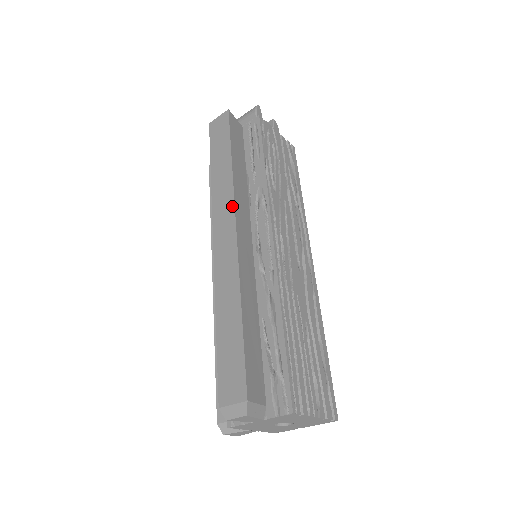
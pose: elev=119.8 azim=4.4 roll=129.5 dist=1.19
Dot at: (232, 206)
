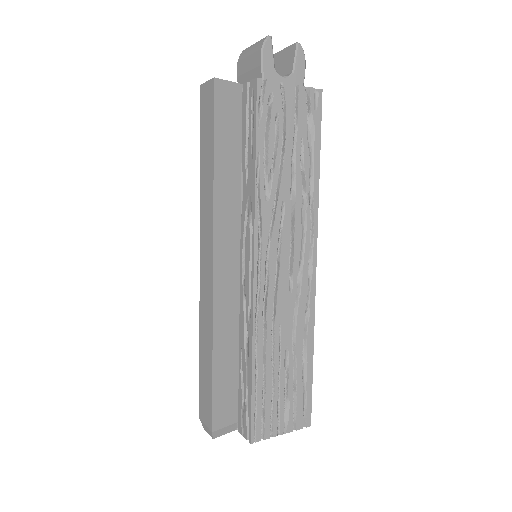
Dot at: (211, 234)
